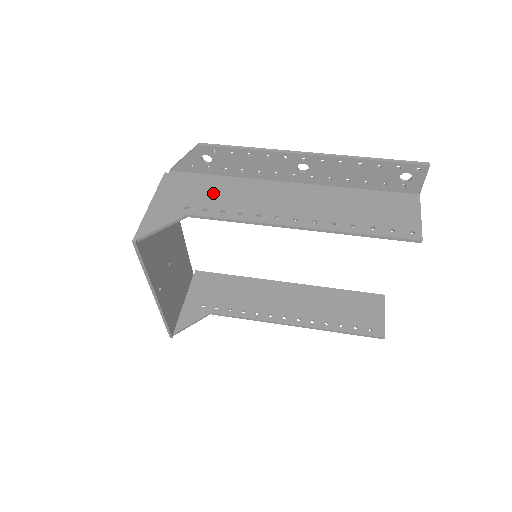
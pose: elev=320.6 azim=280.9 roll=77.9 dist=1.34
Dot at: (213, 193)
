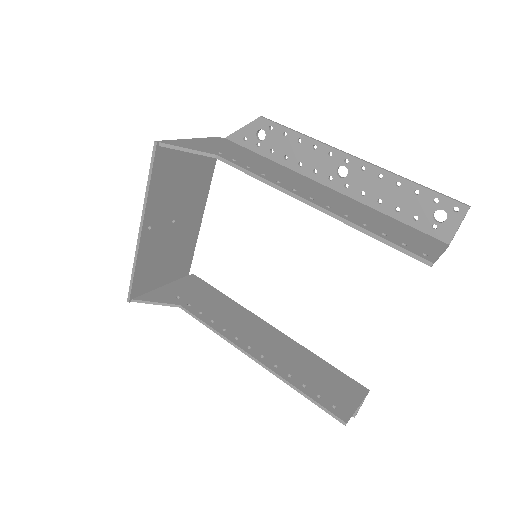
Dot at: (250, 159)
